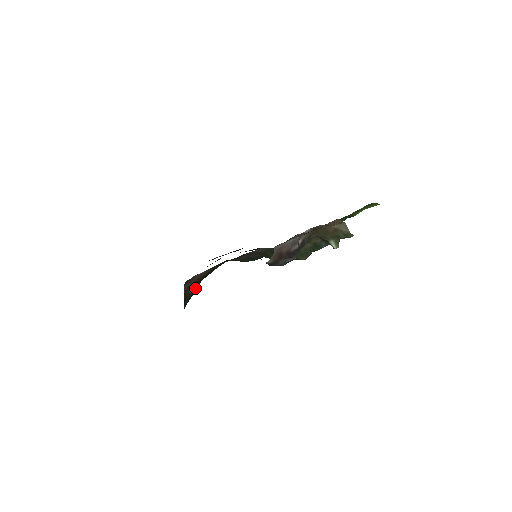
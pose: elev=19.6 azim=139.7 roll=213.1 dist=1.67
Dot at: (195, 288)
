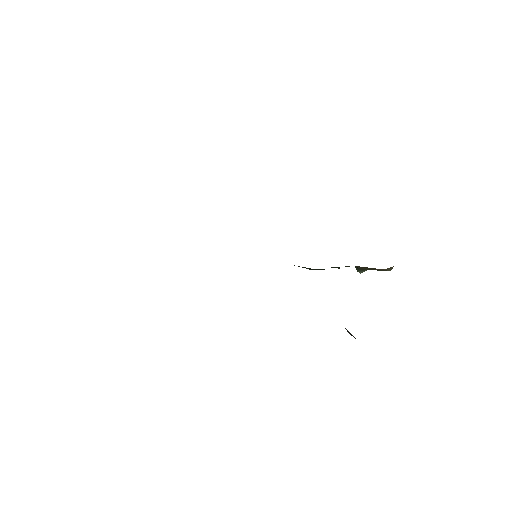
Dot at: occluded
